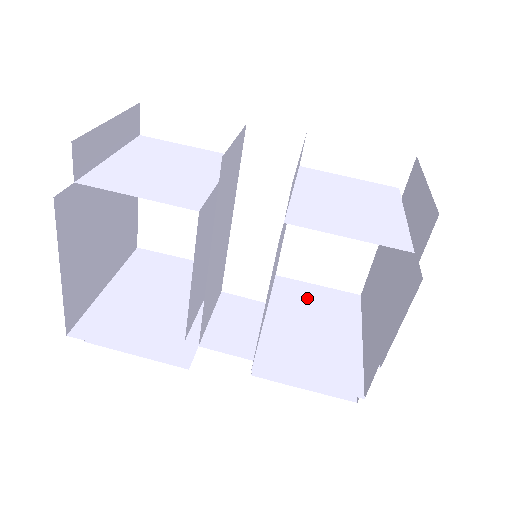
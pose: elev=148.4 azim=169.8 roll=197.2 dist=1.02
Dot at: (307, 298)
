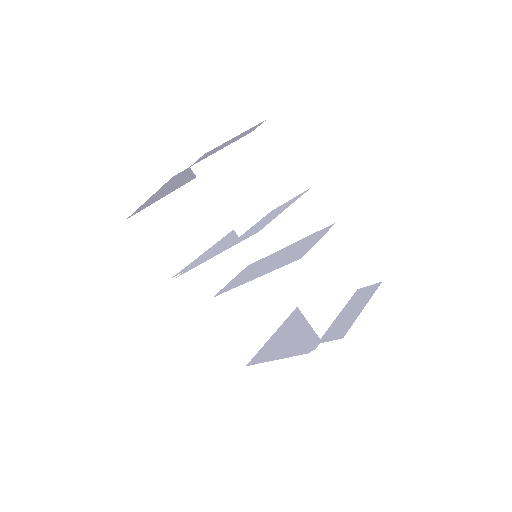
Dot at: (268, 286)
